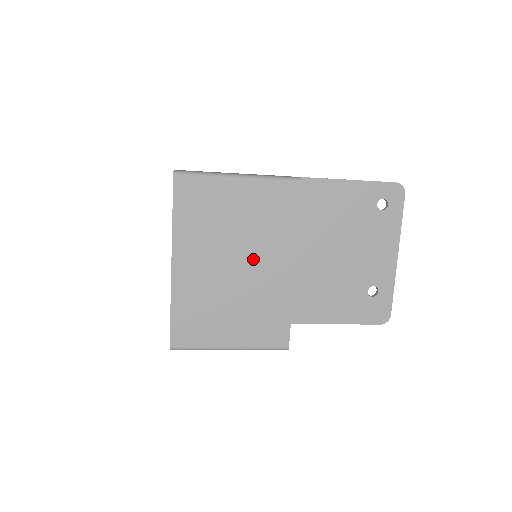
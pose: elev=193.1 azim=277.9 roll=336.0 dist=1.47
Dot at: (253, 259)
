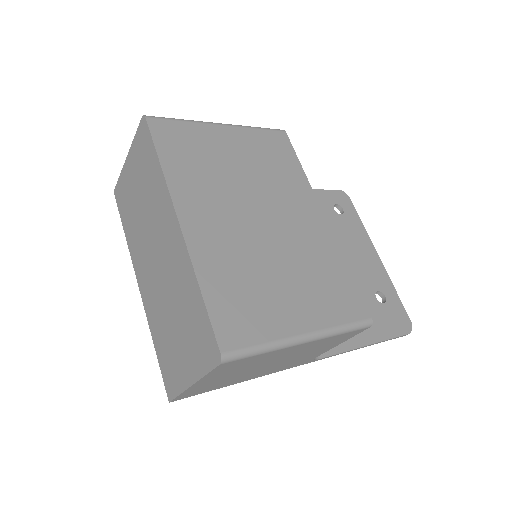
Dot at: (277, 209)
